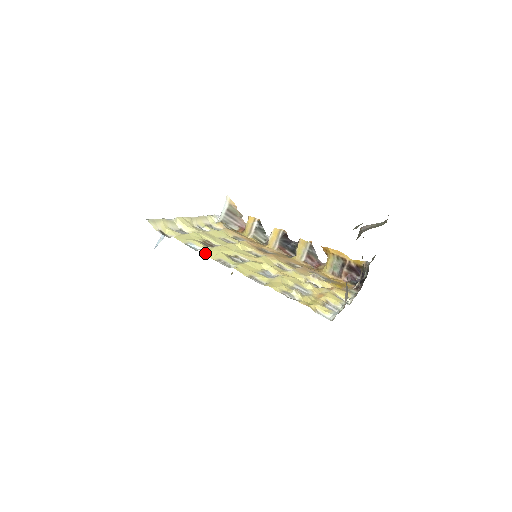
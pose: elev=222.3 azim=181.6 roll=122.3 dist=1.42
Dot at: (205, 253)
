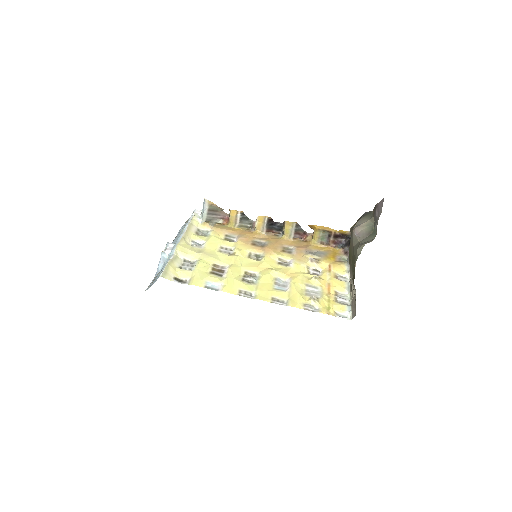
Dot at: (227, 291)
